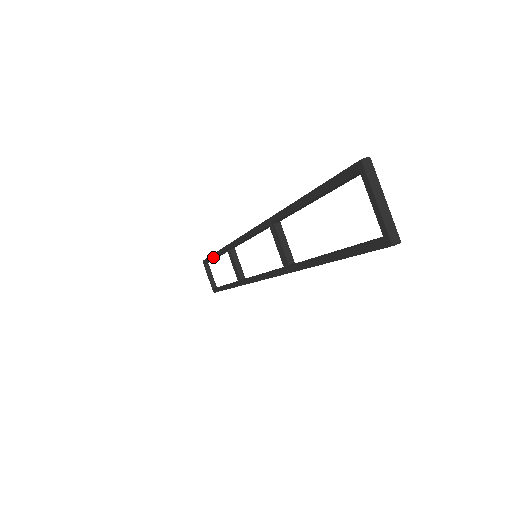
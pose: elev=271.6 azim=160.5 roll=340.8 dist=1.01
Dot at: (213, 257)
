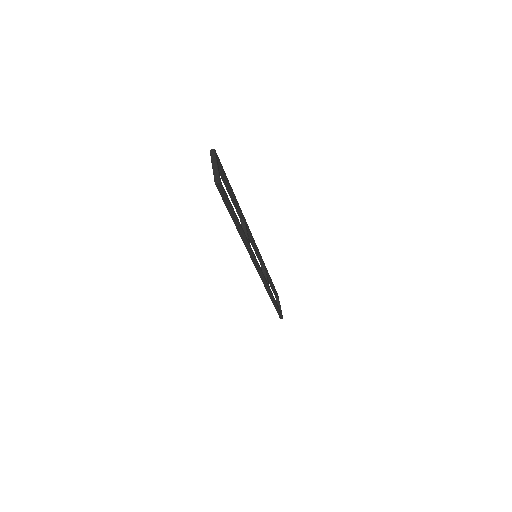
Dot at: occluded
